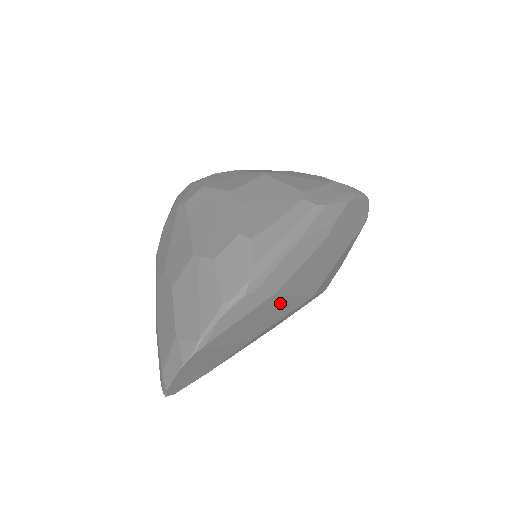
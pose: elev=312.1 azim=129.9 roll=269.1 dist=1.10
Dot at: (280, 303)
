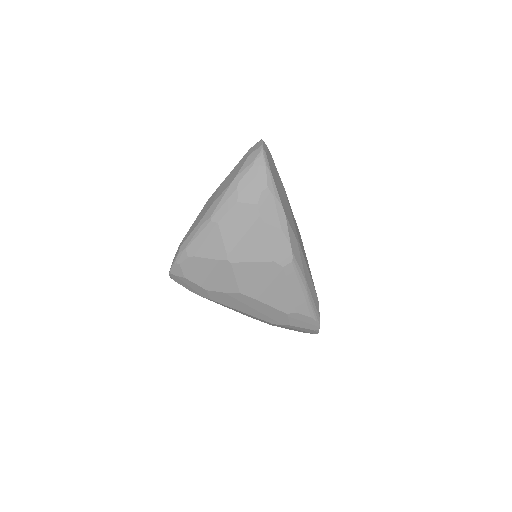
Dot at: occluded
